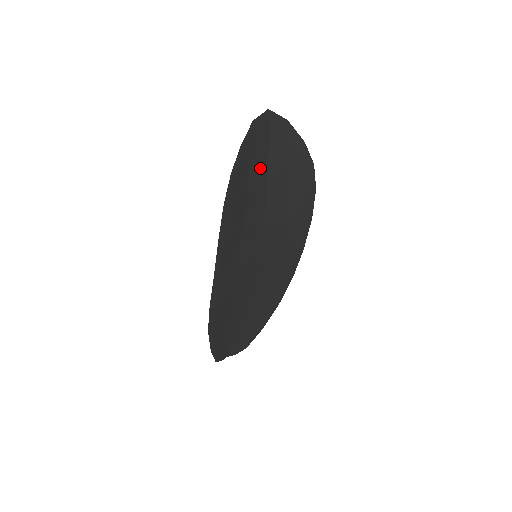
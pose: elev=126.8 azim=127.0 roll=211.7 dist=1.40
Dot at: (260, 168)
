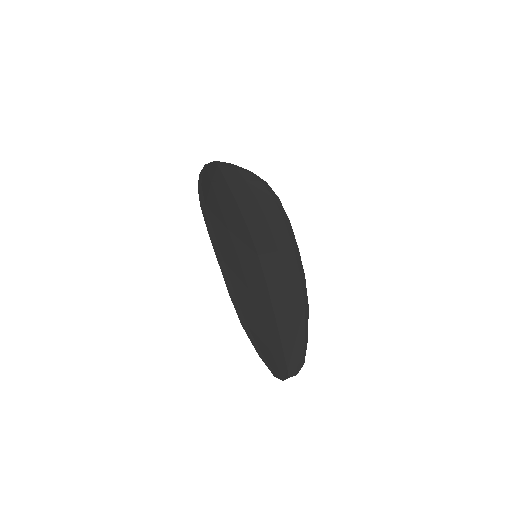
Dot at: (224, 190)
